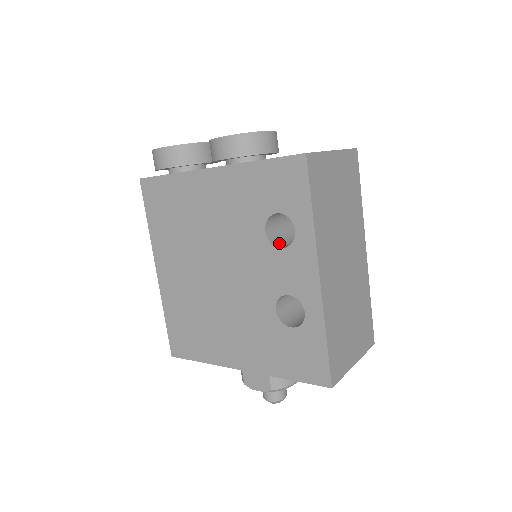
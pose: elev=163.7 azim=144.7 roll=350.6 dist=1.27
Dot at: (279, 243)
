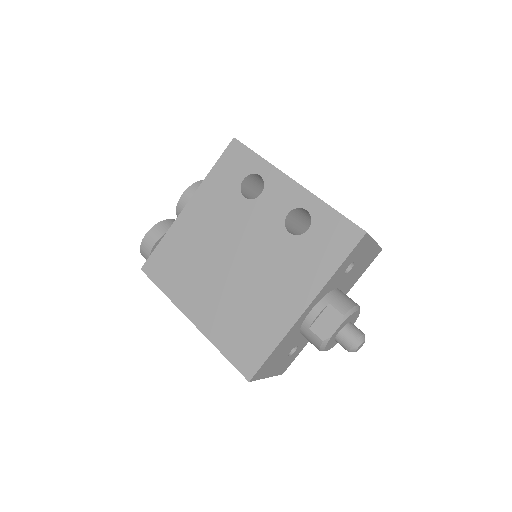
Dot at: occluded
